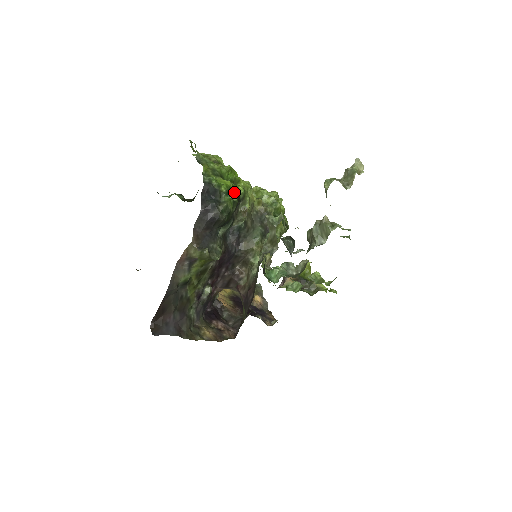
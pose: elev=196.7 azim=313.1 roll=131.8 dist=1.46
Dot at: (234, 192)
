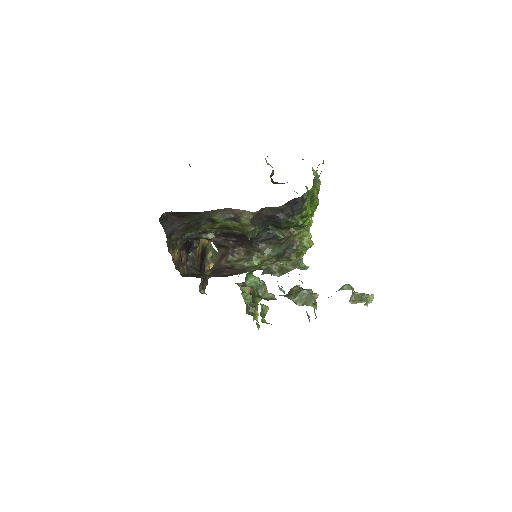
Dot at: (305, 220)
